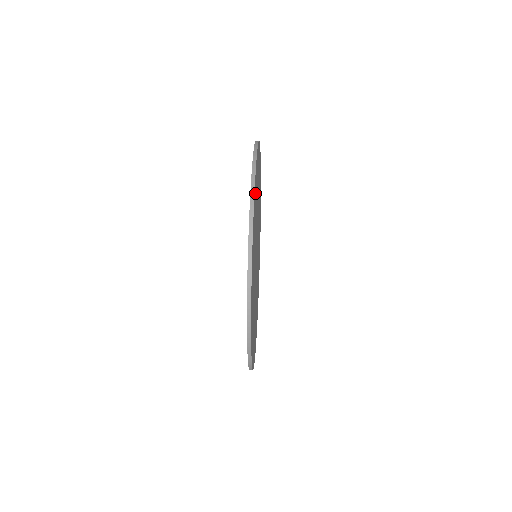
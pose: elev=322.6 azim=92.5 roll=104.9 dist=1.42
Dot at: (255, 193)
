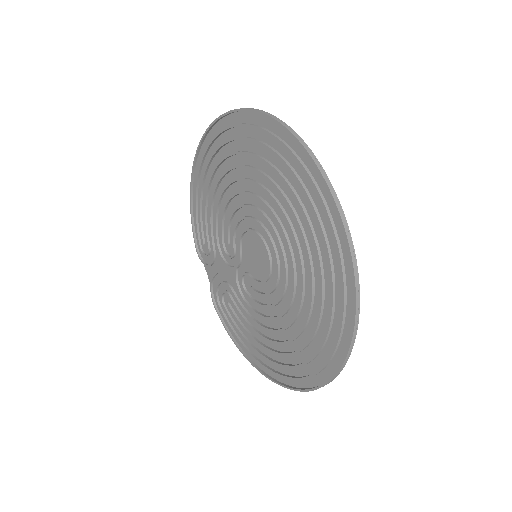
Dot at: (224, 138)
